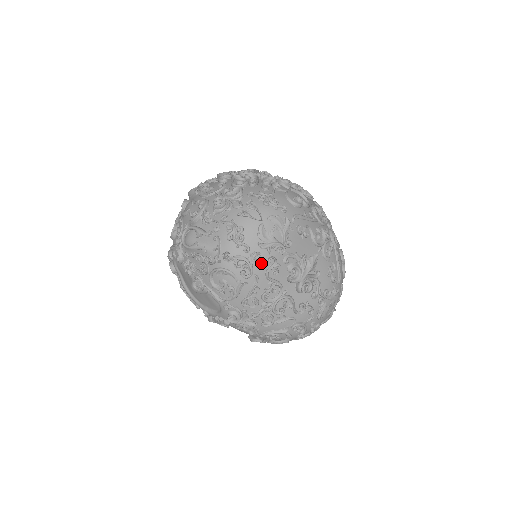
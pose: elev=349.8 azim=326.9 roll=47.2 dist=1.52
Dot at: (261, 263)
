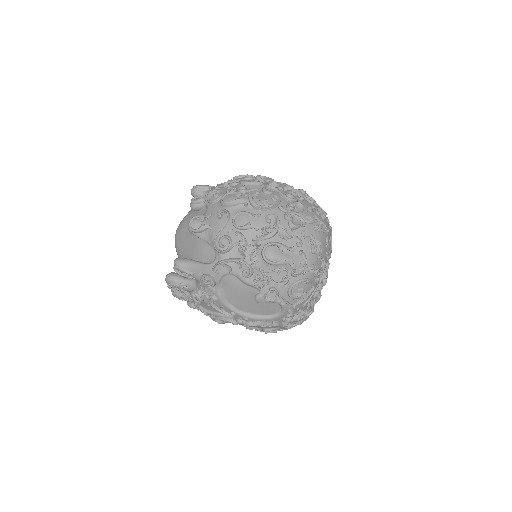
Dot at: (324, 269)
